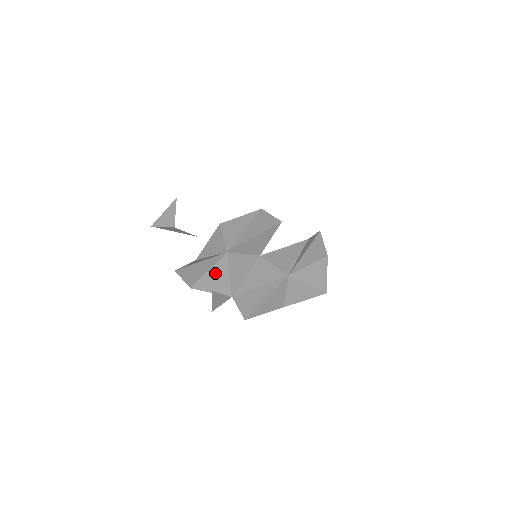
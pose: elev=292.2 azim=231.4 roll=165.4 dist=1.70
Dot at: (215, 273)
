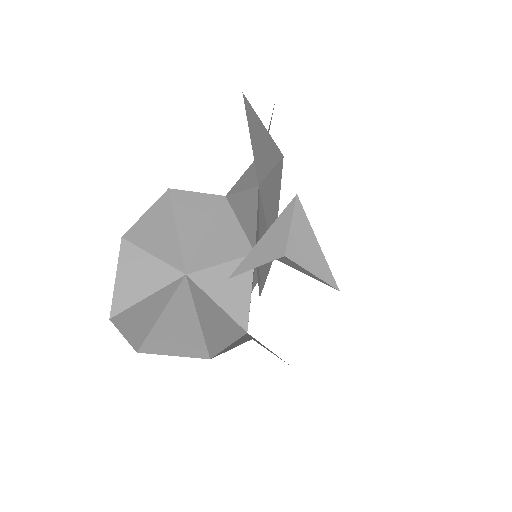
Dot at: (206, 314)
